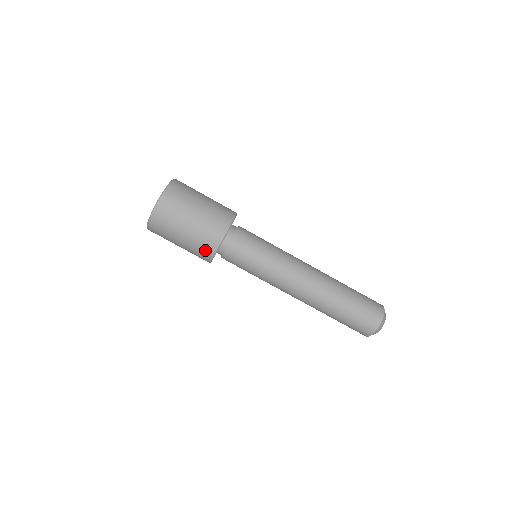
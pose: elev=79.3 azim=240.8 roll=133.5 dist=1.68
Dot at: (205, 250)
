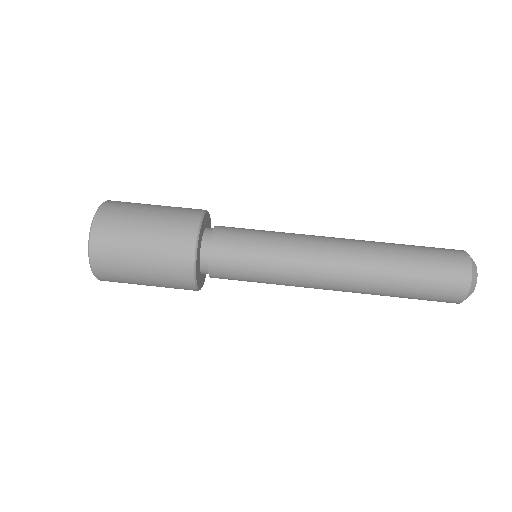
Dot at: (181, 245)
